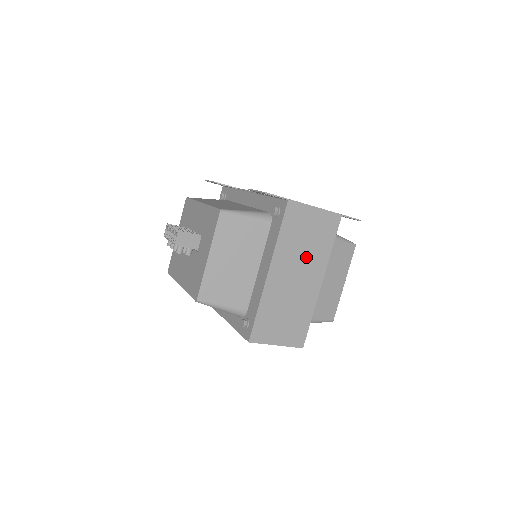
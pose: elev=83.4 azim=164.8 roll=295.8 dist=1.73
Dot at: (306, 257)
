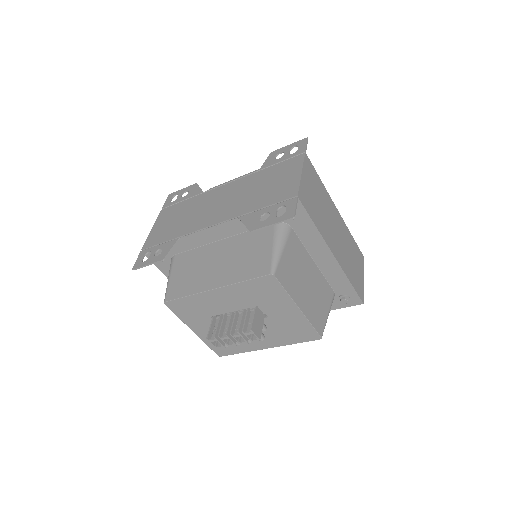
Dot at: (326, 211)
